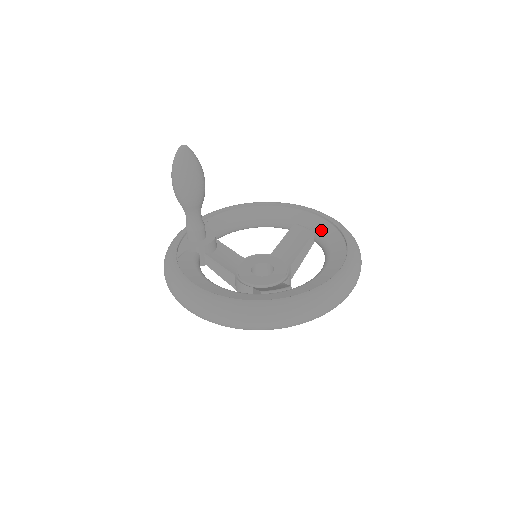
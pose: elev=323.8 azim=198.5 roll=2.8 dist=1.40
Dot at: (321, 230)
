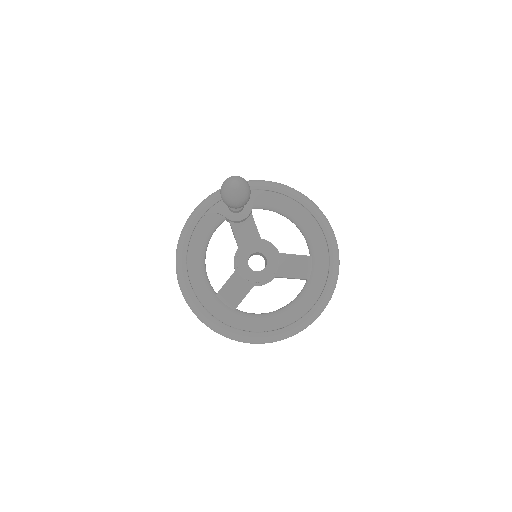
Dot at: (313, 283)
